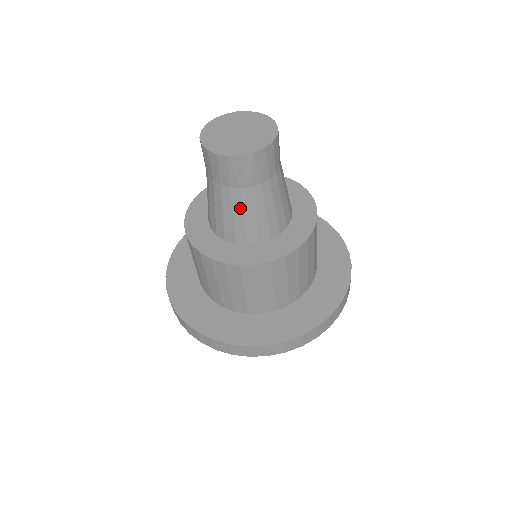
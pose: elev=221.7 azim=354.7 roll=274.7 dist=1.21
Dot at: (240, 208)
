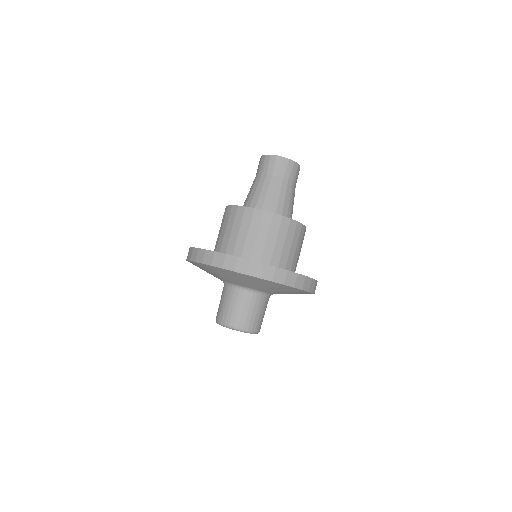
Dot at: (289, 195)
